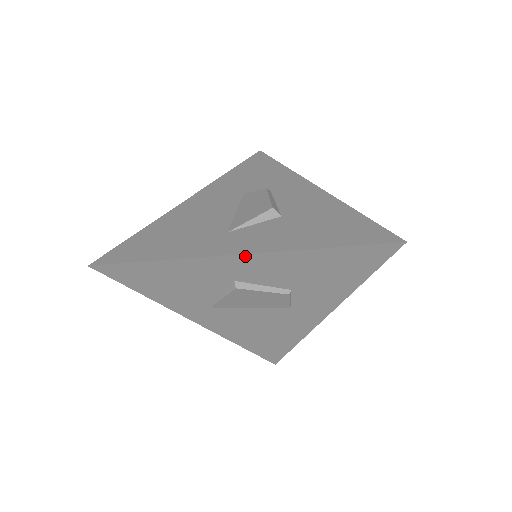
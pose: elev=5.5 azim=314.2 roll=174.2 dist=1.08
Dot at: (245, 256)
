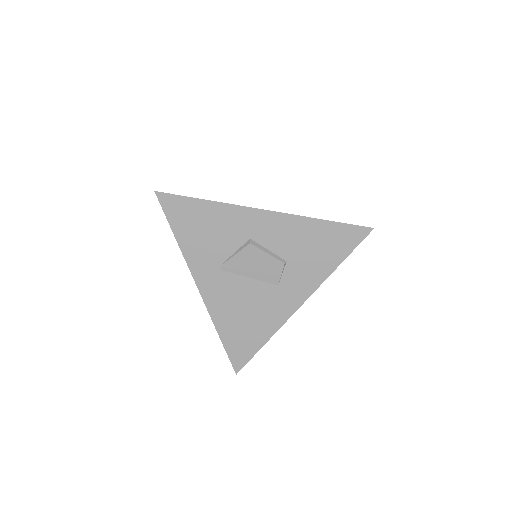
Dot at: (268, 213)
